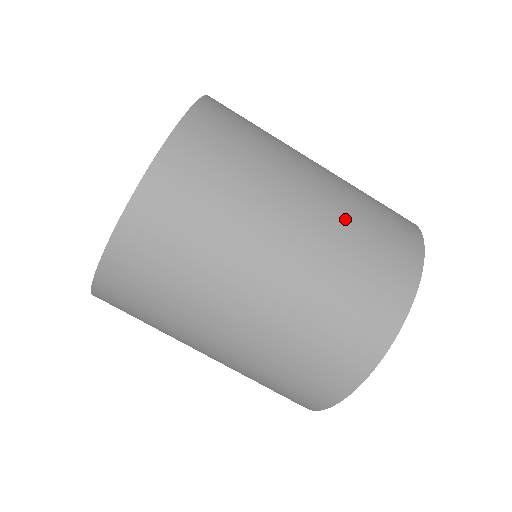
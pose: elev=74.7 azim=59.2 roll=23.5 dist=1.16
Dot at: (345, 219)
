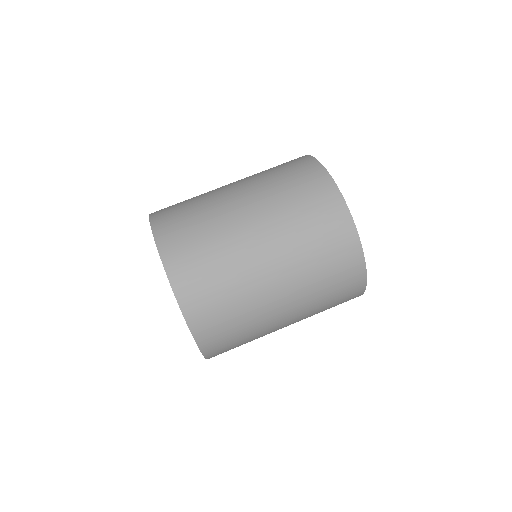
Dot at: (259, 178)
